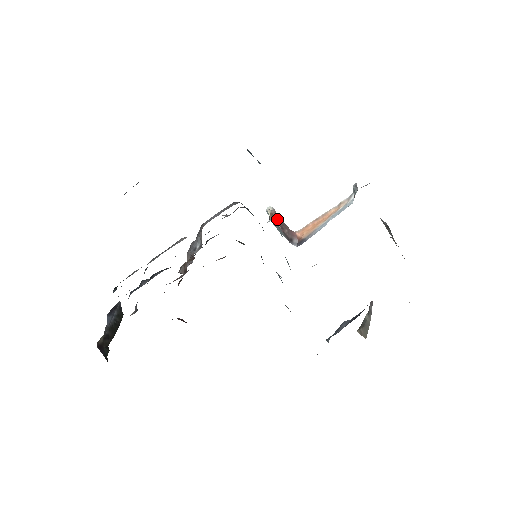
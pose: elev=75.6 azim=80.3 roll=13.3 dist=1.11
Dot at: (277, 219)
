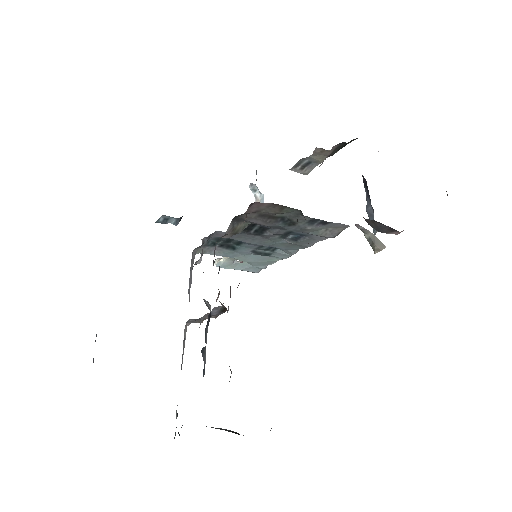
Dot at: occluded
